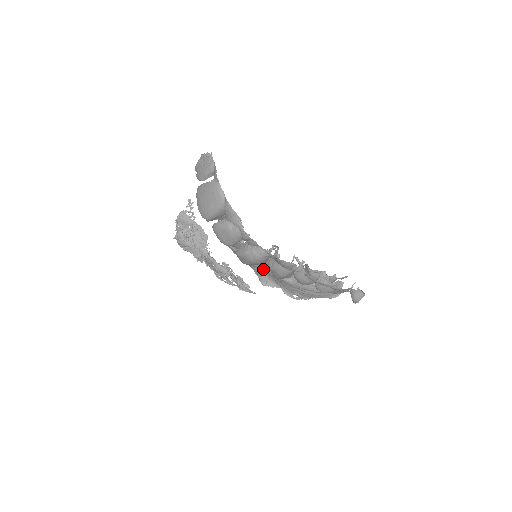
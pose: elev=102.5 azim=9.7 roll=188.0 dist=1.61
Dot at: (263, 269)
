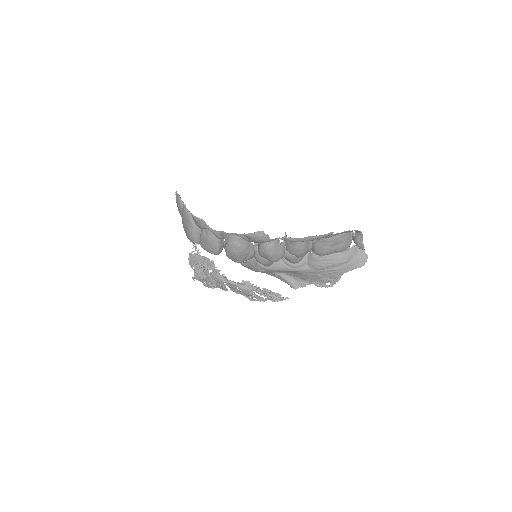
Dot at: (277, 269)
